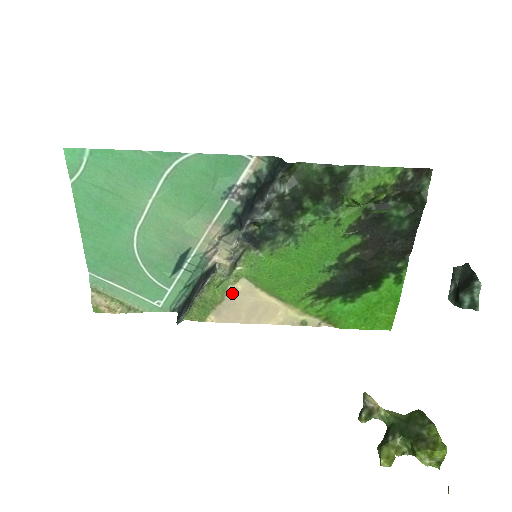
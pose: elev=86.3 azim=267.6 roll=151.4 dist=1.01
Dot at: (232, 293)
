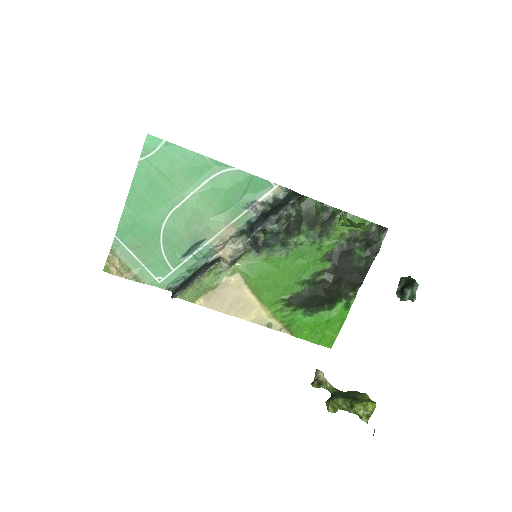
Dot at: (225, 283)
